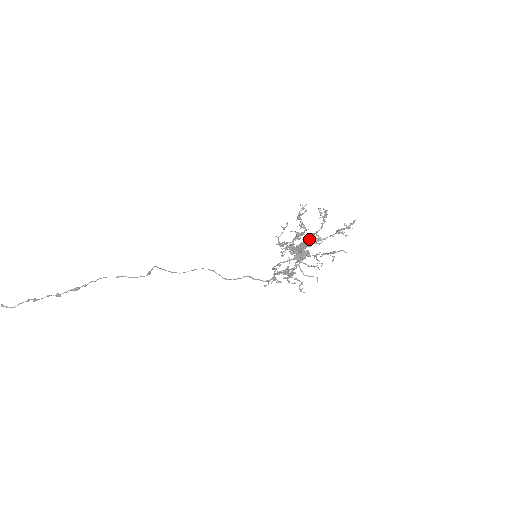
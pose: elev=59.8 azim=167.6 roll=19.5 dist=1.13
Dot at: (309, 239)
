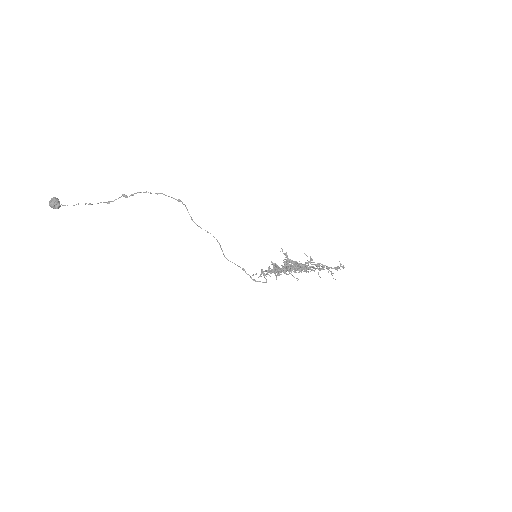
Dot at: (303, 267)
